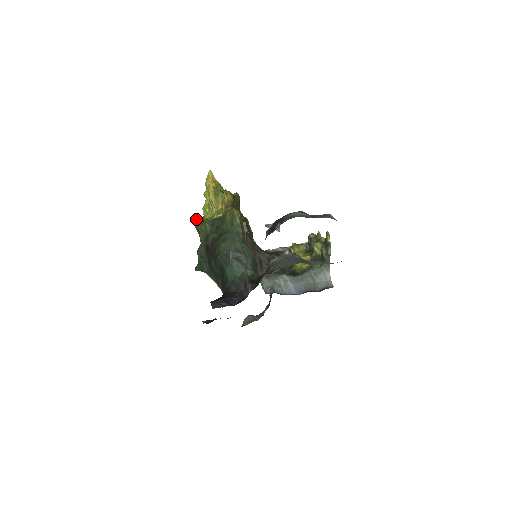
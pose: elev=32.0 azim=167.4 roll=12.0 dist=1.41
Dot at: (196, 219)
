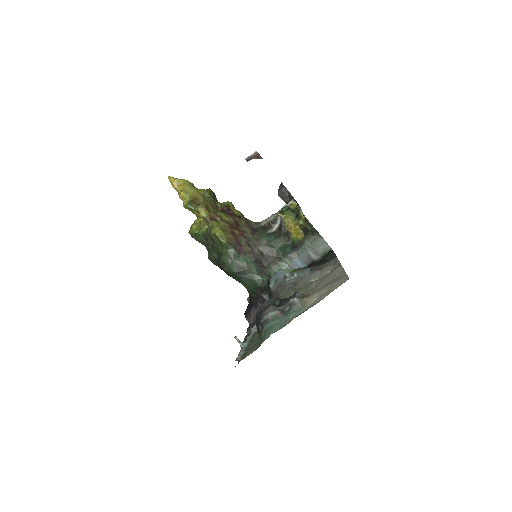
Dot at: (190, 232)
